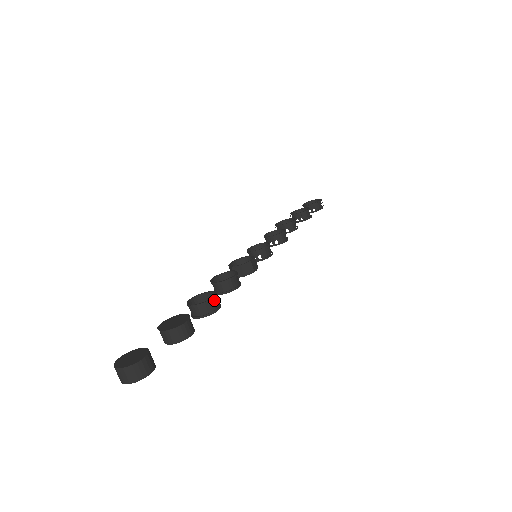
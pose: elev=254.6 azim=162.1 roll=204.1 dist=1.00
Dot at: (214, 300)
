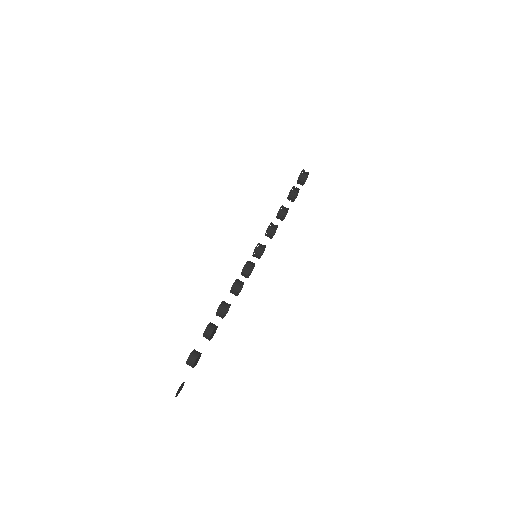
Dot at: (221, 306)
